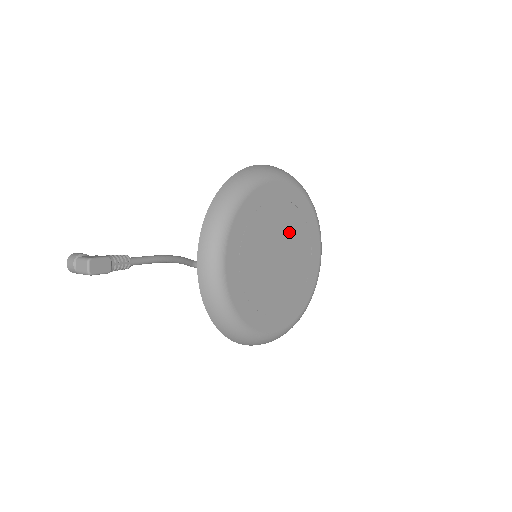
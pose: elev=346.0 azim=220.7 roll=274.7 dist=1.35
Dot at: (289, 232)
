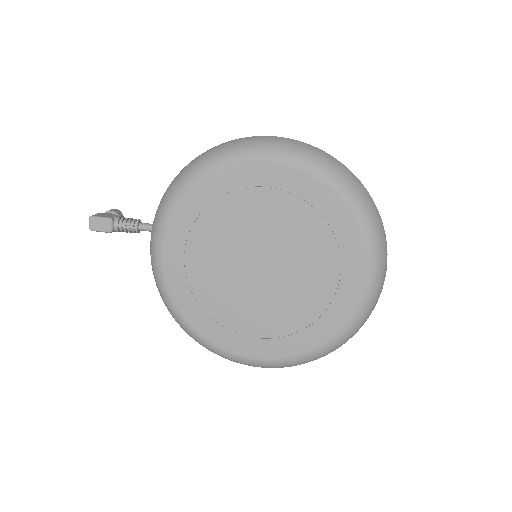
Dot at: (286, 236)
